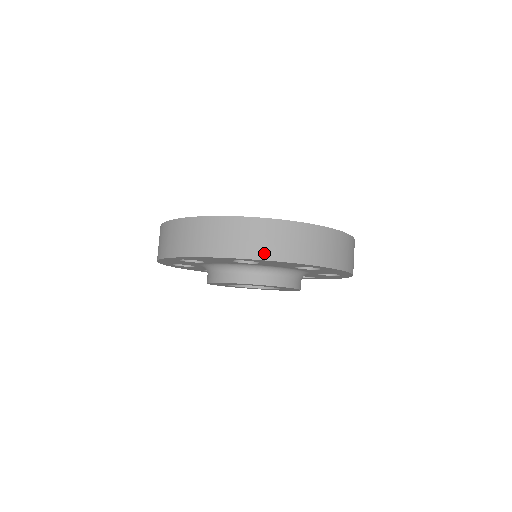
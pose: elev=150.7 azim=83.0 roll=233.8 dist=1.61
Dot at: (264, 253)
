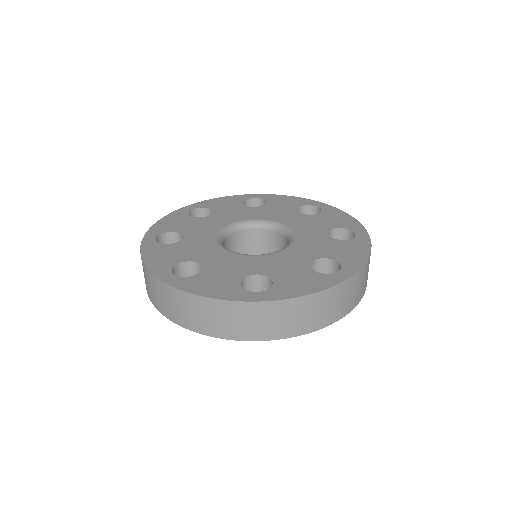
Dot at: (281, 333)
